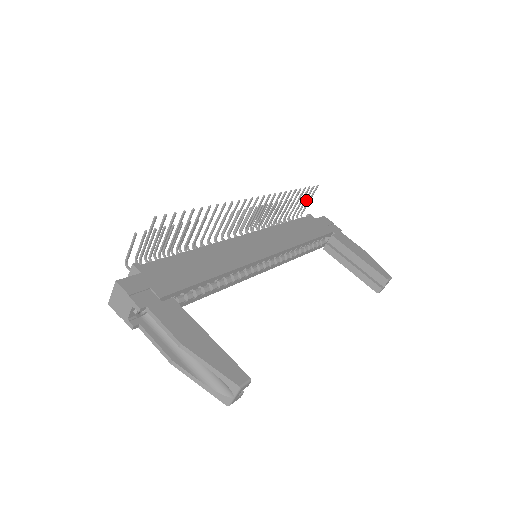
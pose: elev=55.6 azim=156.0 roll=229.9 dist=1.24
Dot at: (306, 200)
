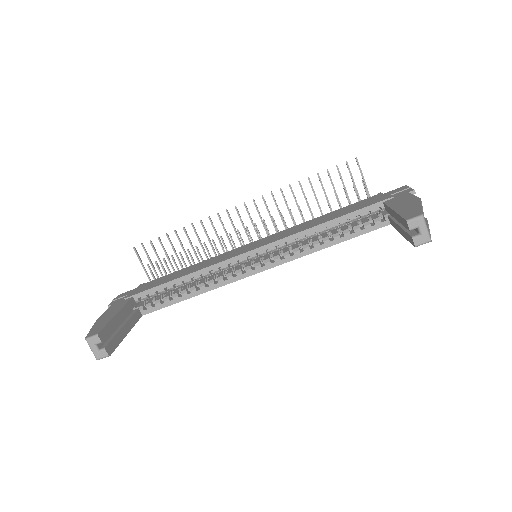
Dot at: (353, 181)
